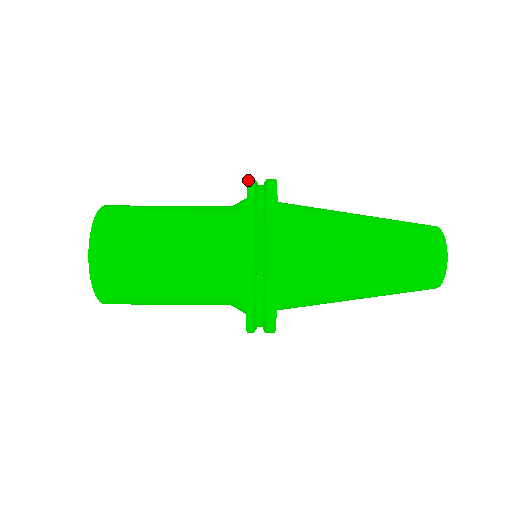
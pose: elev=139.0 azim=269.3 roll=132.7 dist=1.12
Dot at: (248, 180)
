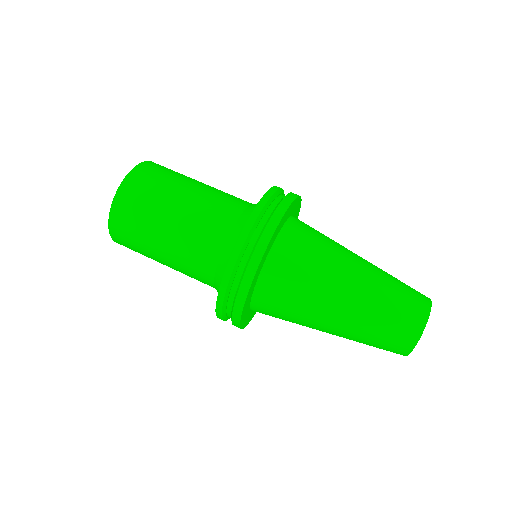
Dot at: (242, 232)
